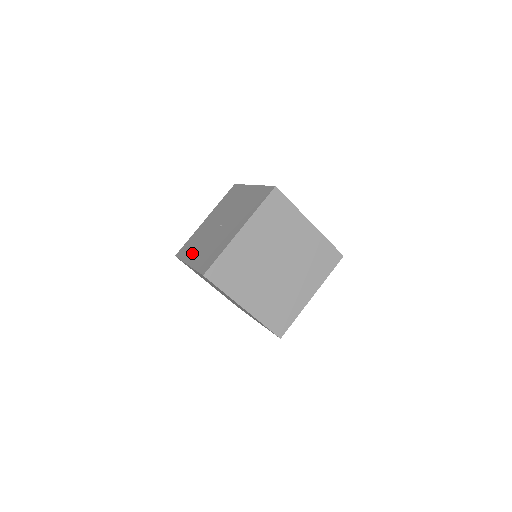
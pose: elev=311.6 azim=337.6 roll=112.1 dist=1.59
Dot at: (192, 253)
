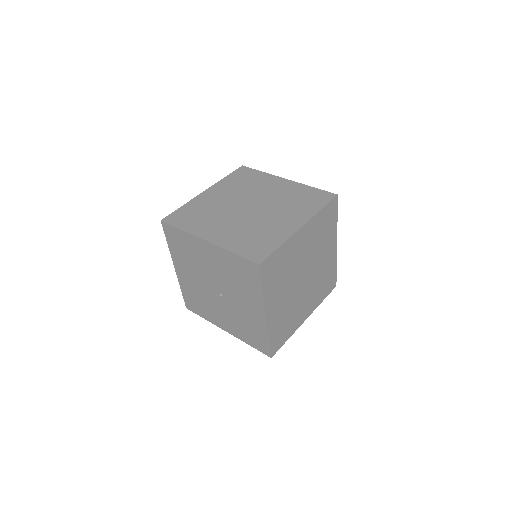
Dot at: (215, 318)
